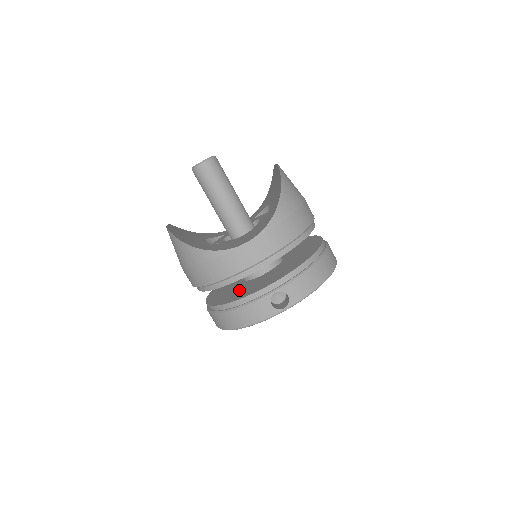
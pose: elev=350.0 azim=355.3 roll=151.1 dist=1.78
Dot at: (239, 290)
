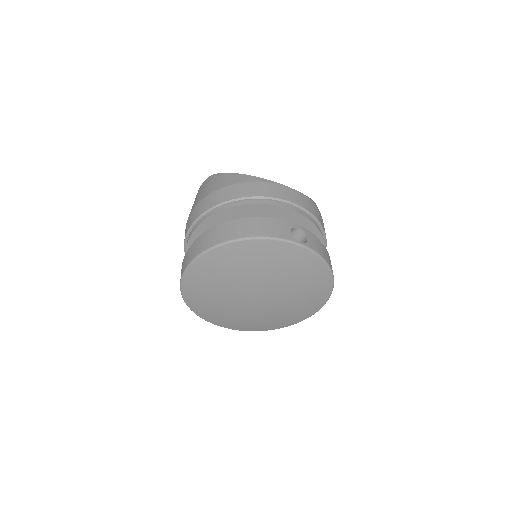
Dot at: occluded
